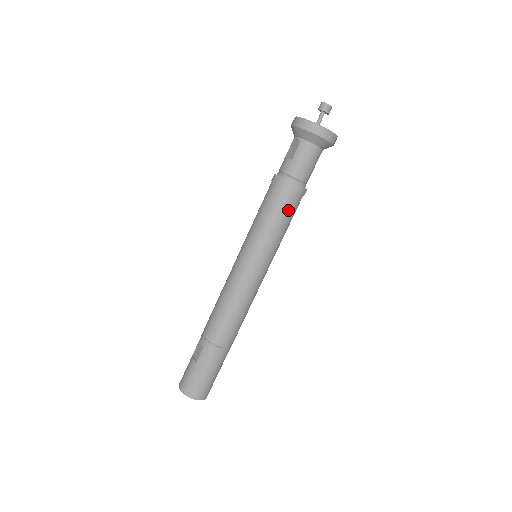
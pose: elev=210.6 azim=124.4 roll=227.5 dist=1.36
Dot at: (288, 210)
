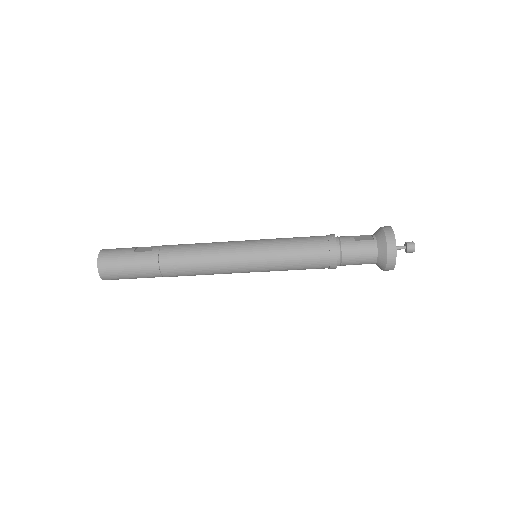
Dot at: (312, 260)
